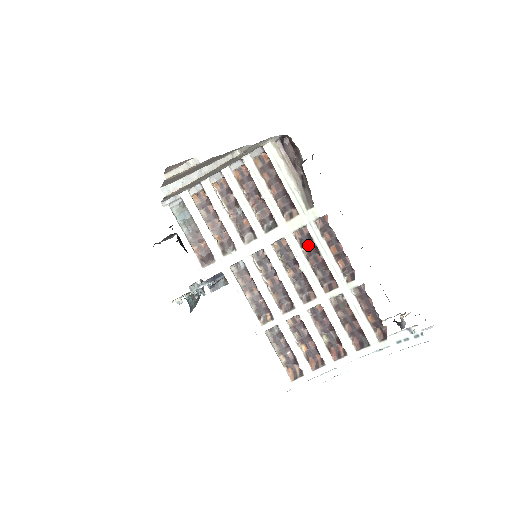
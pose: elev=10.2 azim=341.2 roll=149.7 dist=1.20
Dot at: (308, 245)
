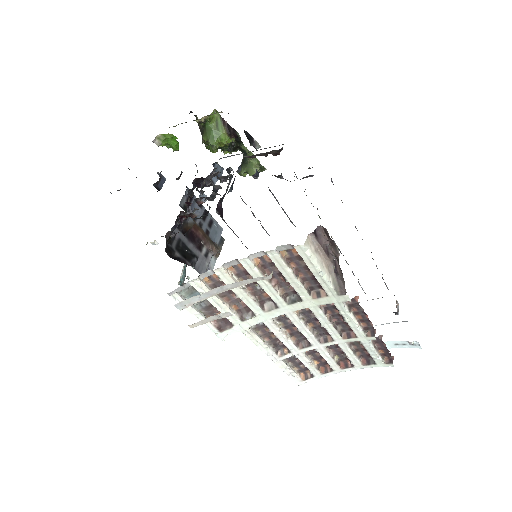
Dot at: (332, 311)
